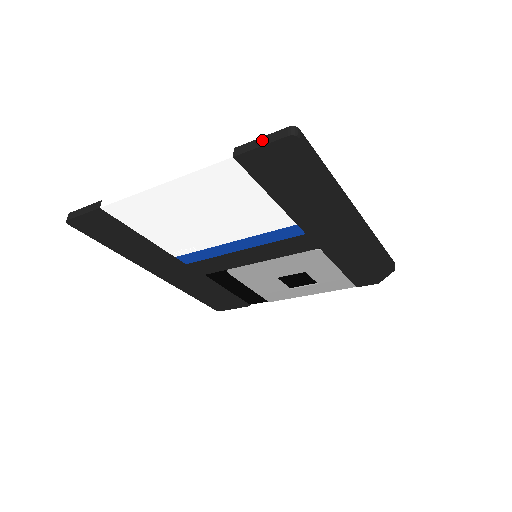
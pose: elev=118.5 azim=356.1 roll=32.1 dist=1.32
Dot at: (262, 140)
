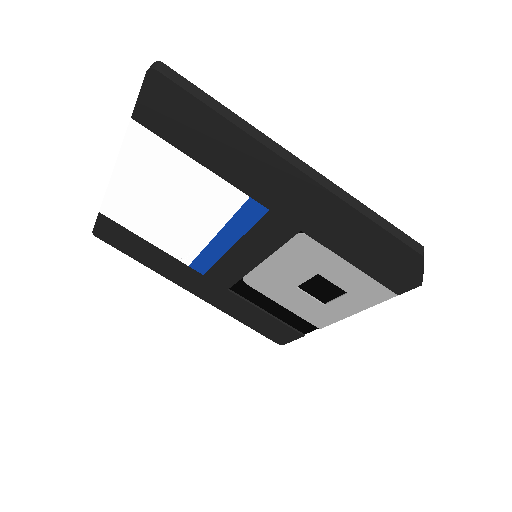
Dot at: occluded
